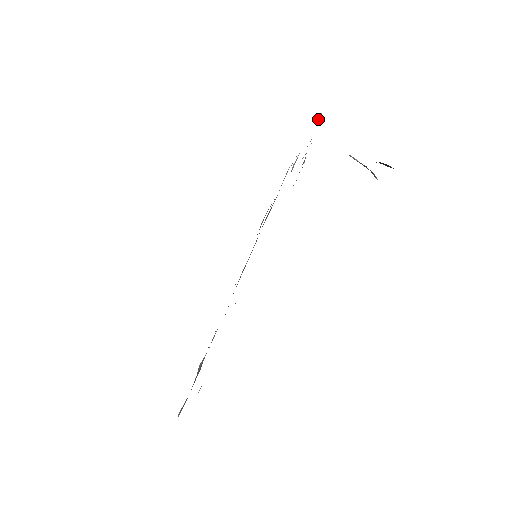
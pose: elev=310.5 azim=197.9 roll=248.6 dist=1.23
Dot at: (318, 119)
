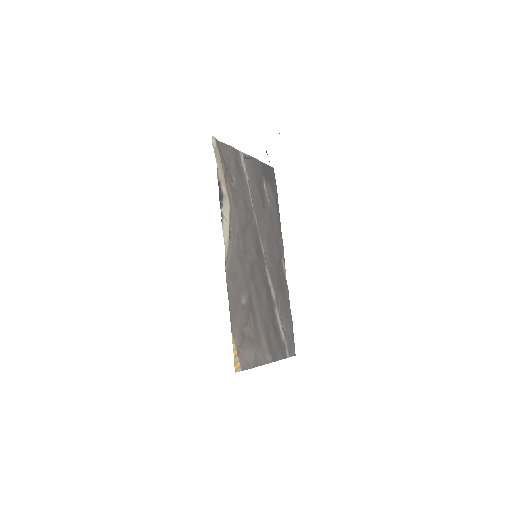
Dot at: (214, 143)
